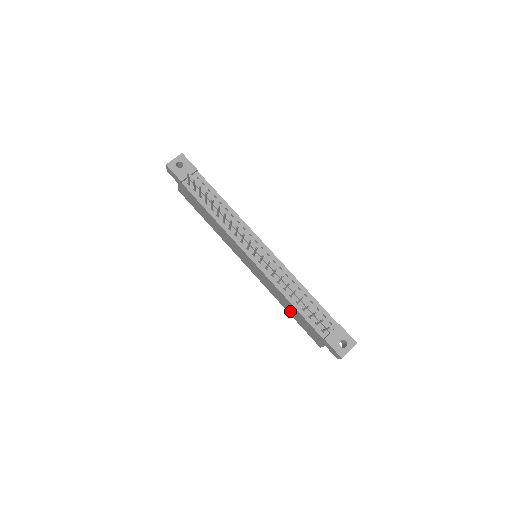
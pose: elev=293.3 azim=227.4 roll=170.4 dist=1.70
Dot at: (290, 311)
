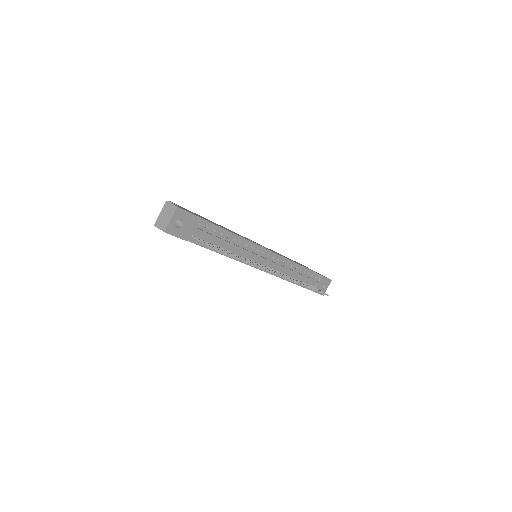
Dot at: occluded
